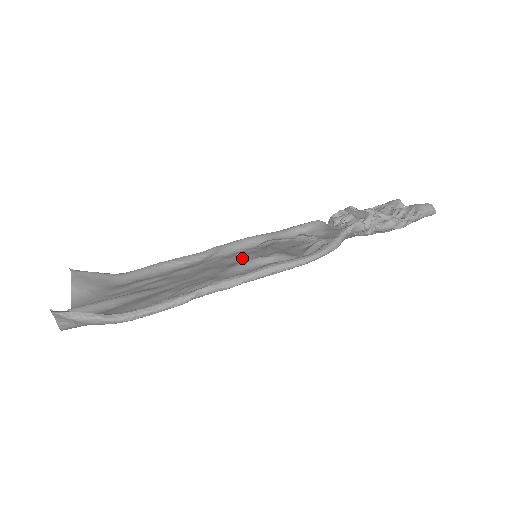
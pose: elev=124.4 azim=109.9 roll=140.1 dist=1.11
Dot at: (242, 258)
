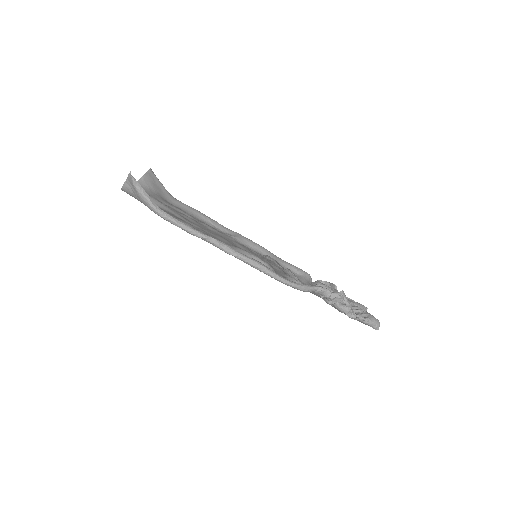
Dot at: occluded
